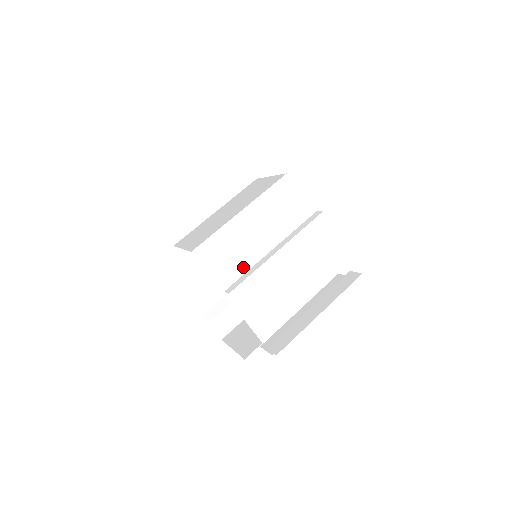
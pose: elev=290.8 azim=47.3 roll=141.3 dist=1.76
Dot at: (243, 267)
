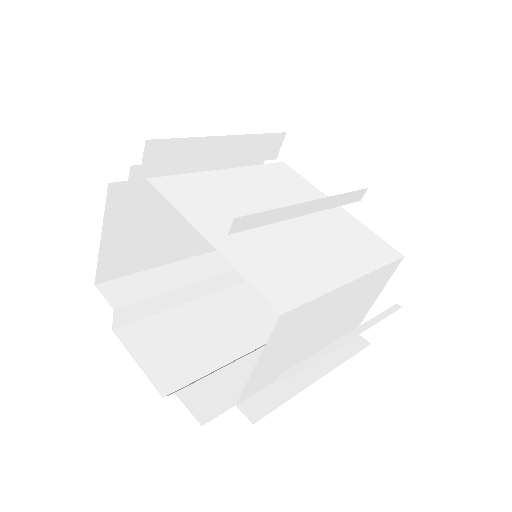
Dot at: (231, 214)
